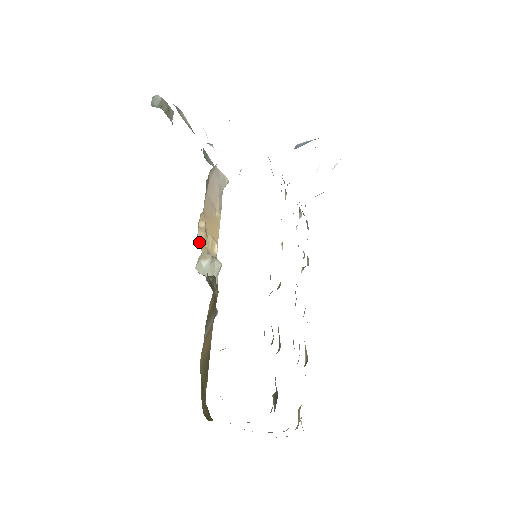
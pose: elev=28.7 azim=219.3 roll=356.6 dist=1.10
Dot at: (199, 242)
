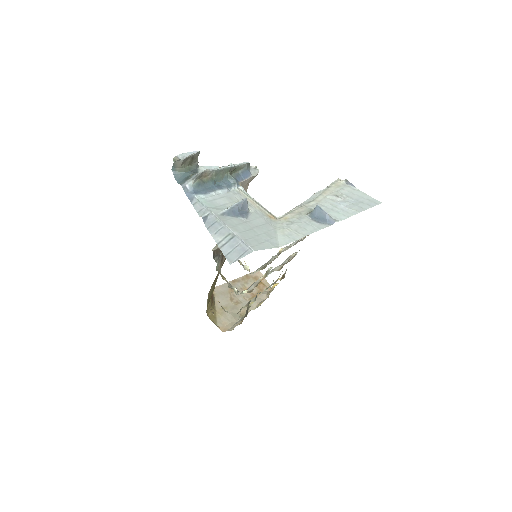
Dot at: occluded
